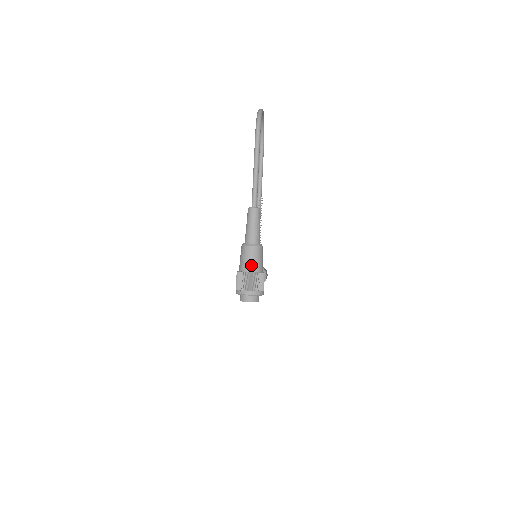
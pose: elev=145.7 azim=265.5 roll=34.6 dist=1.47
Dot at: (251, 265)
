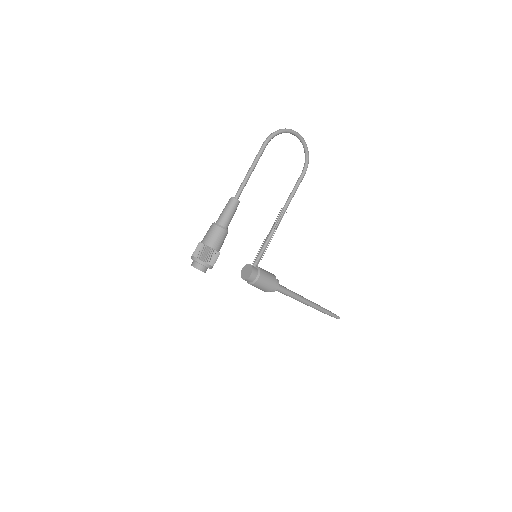
Dot at: (206, 238)
